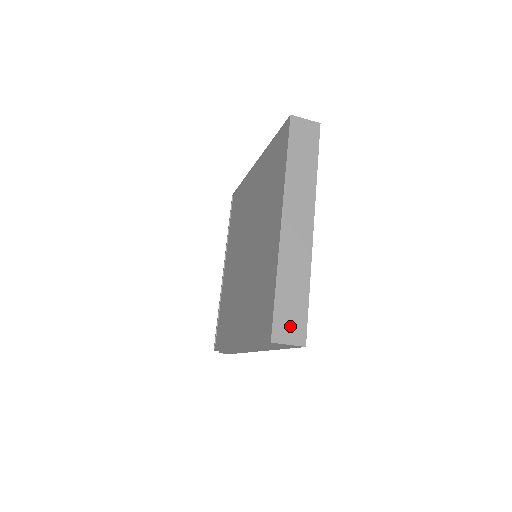
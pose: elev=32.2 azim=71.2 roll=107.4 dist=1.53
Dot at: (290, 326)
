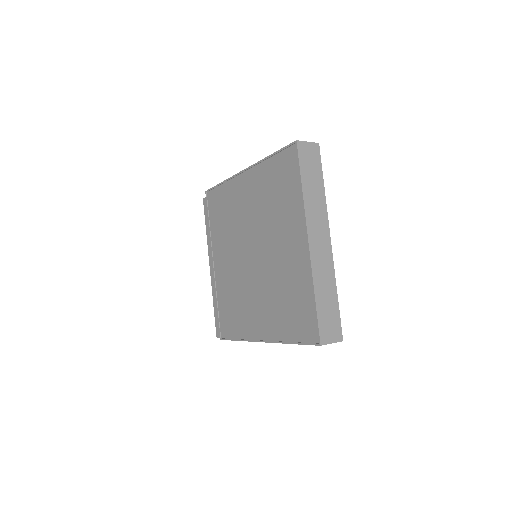
Dot at: (330, 328)
